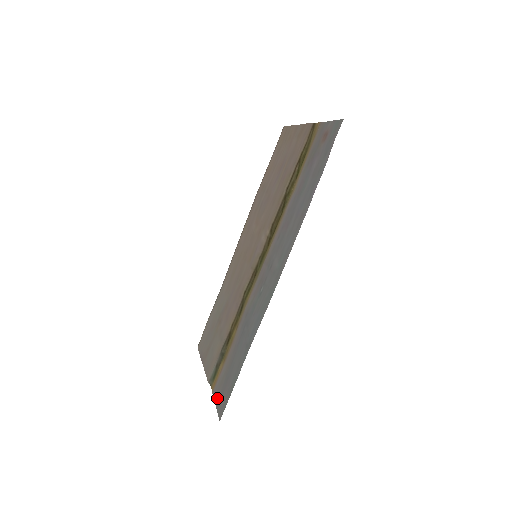
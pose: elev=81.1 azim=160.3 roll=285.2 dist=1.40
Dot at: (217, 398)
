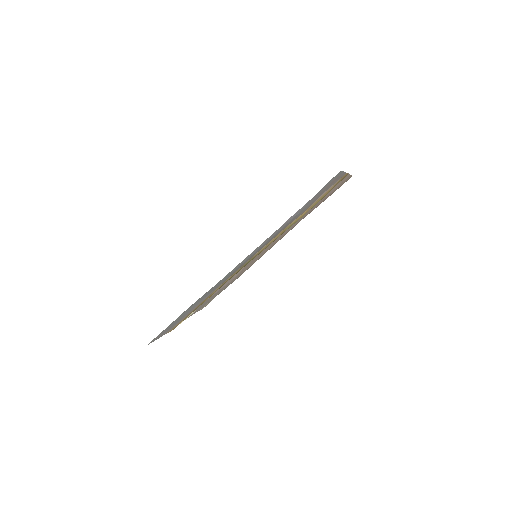
Dot at: (162, 335)
